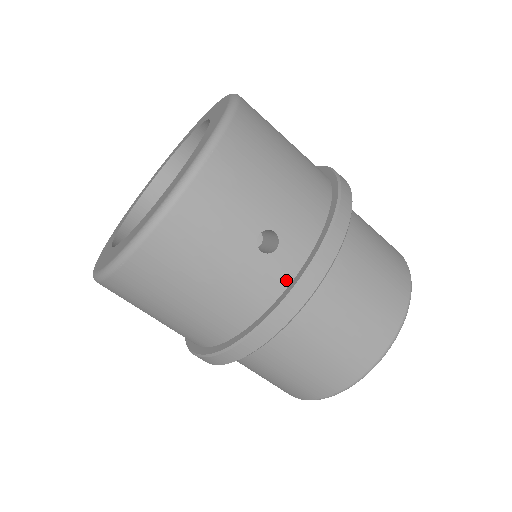
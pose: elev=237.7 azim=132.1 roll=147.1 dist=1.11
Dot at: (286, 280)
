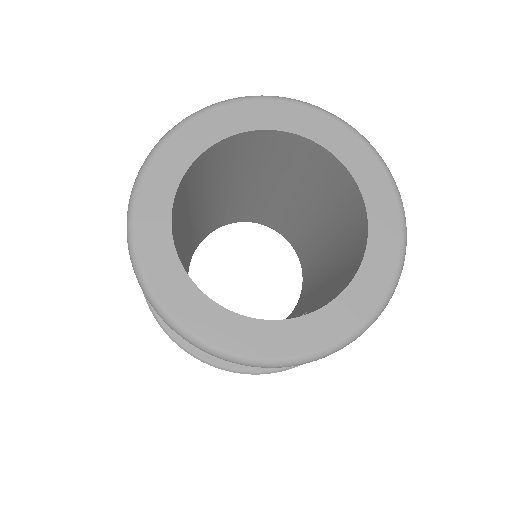
Dot at: occluded
